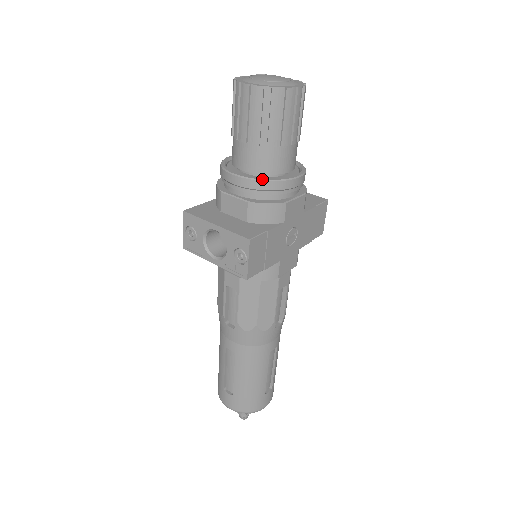
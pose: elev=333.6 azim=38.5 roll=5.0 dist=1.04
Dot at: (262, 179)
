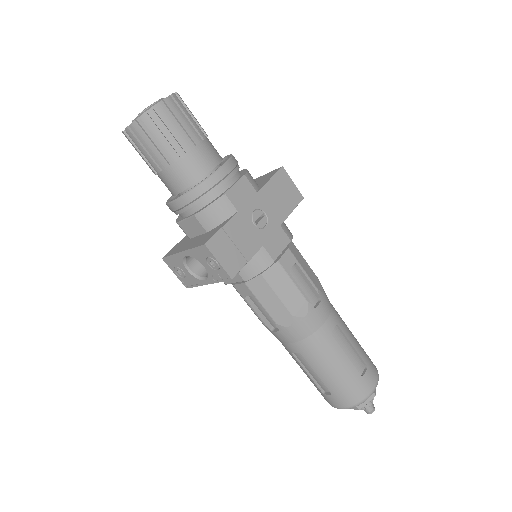
Dot at: (190, 190)
